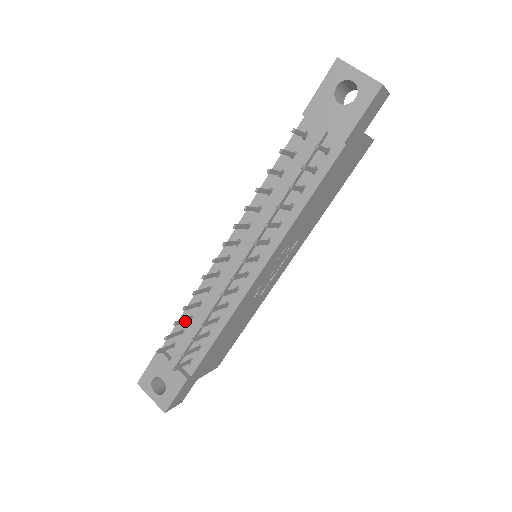
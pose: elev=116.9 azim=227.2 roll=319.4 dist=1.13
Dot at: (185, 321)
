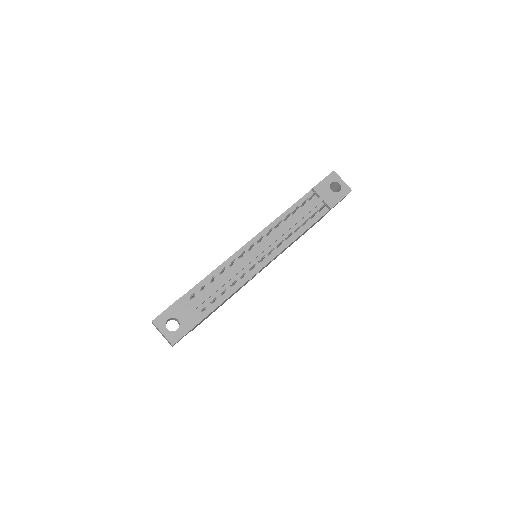
Dot at: (212, 280)
